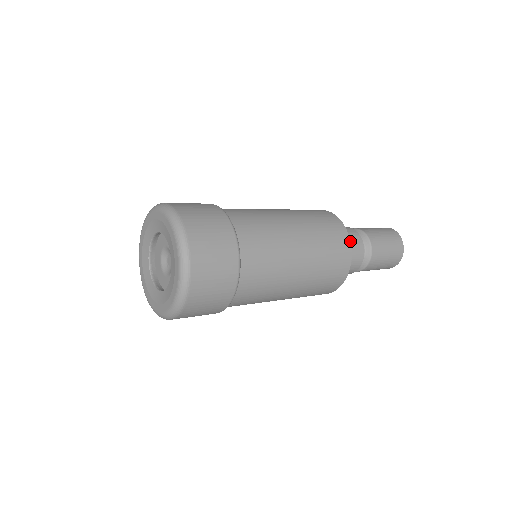
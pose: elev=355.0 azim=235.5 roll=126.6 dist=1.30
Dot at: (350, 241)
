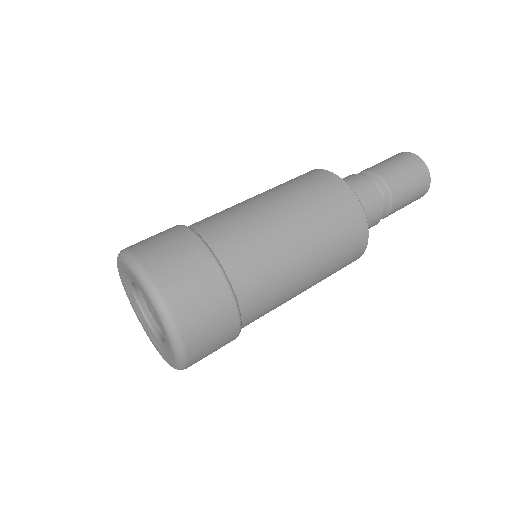
Dot at: (347, 184)
